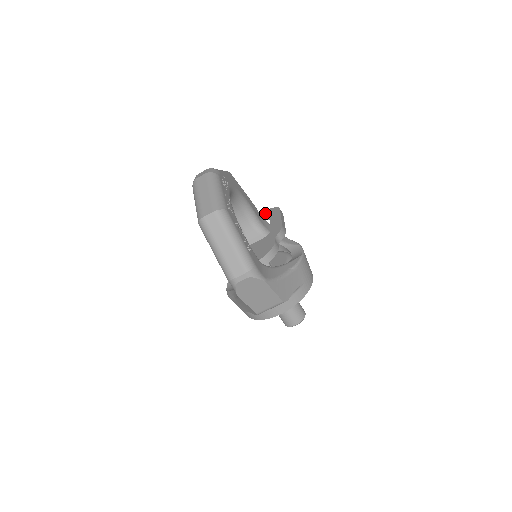
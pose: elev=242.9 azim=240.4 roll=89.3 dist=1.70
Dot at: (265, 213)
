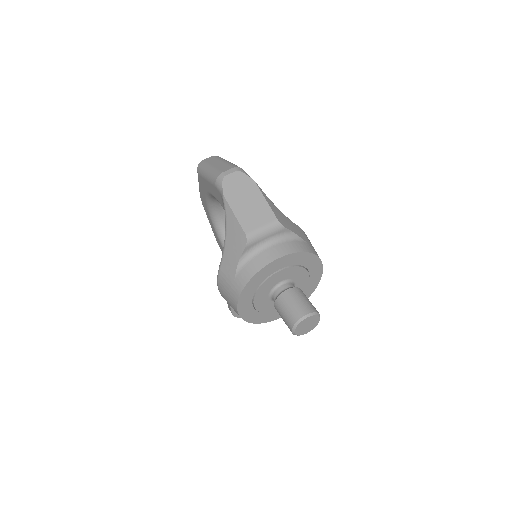
Dot at: occluded
